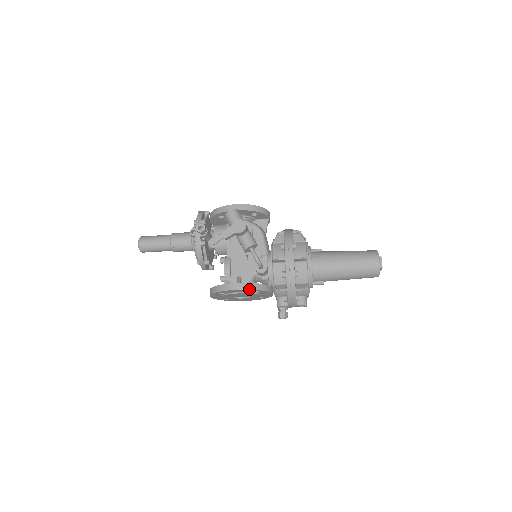
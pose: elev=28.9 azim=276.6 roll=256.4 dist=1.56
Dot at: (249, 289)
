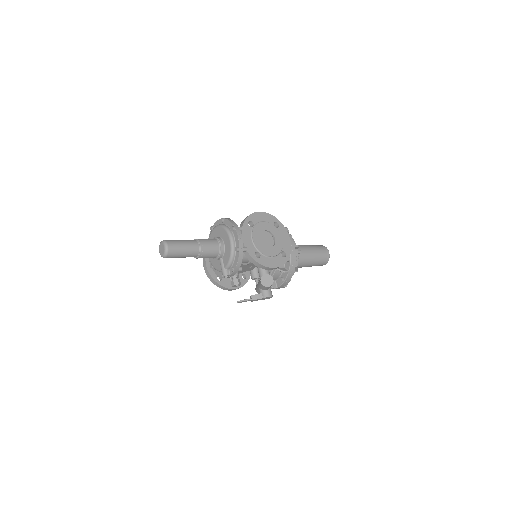
Dot at: occluded
